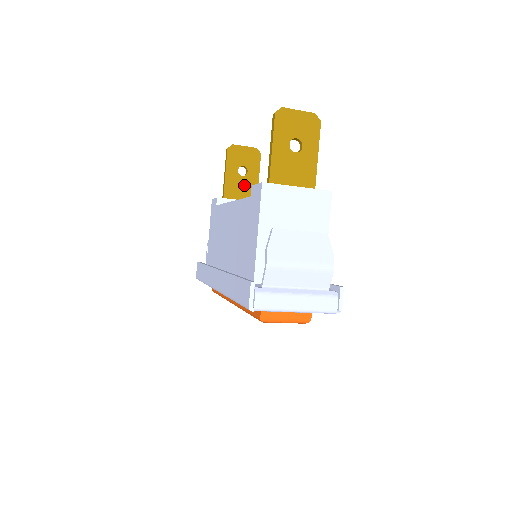
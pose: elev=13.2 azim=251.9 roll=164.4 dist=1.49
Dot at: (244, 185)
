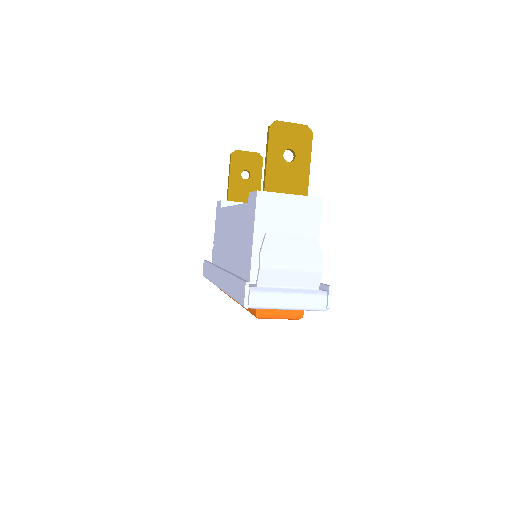
Dot at: (247, 188)
